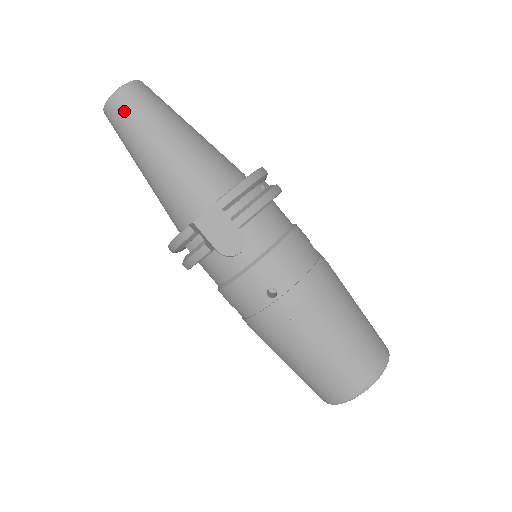
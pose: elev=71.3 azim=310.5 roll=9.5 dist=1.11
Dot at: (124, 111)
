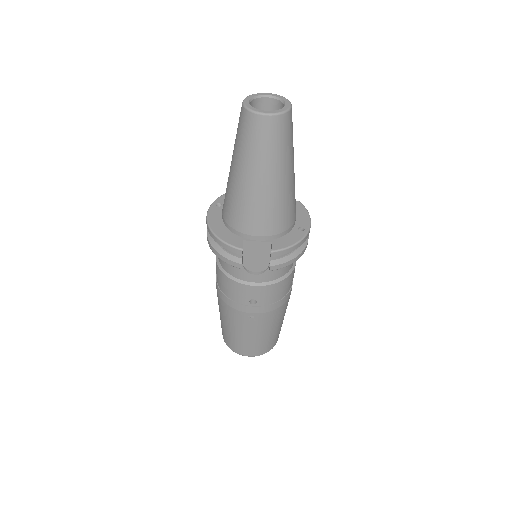
Dot at: (263, 135)
